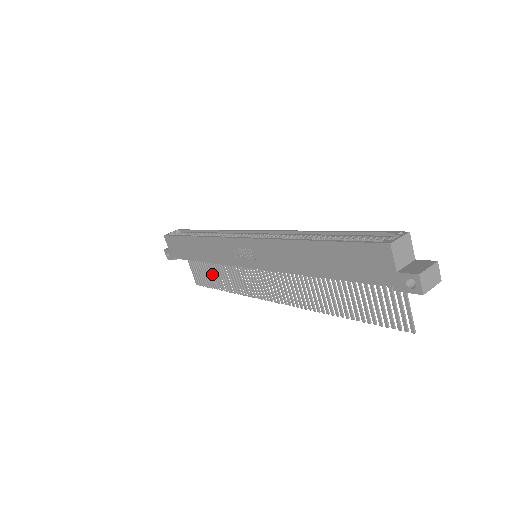
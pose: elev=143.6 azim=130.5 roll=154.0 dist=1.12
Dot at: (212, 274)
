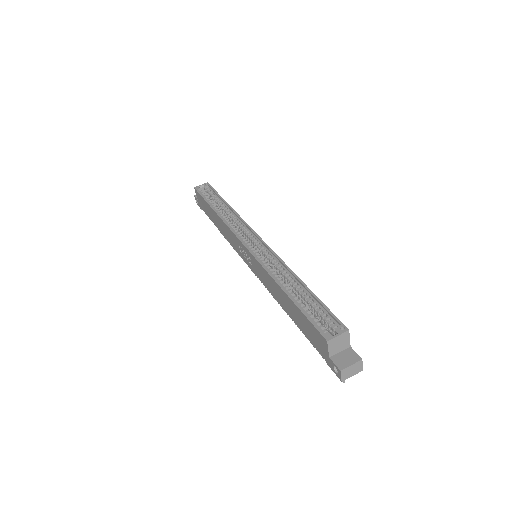
Dot at: occluded
